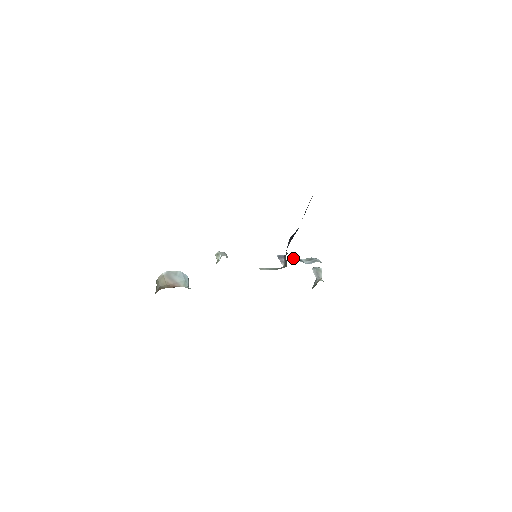
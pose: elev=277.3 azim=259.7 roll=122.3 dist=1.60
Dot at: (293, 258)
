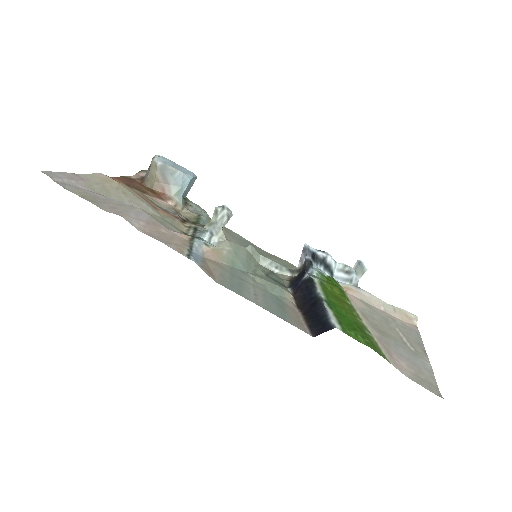
Dot at: (321, 263)
